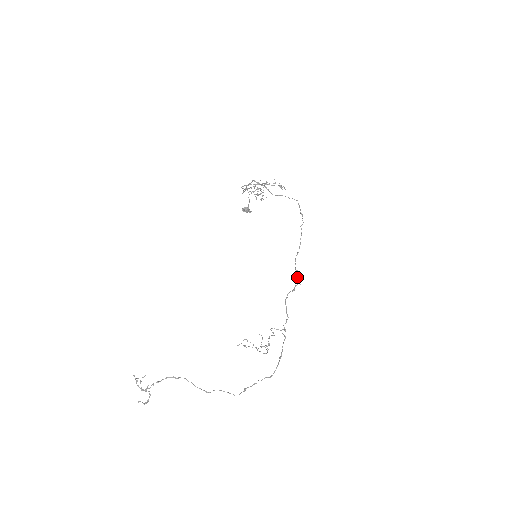
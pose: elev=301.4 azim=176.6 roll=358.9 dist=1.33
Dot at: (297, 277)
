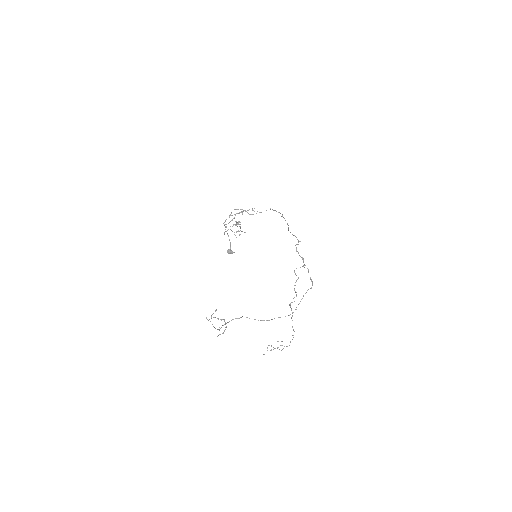
Dot at: occluded
